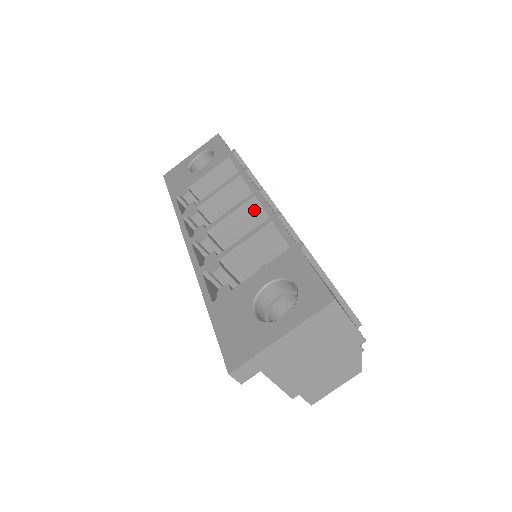
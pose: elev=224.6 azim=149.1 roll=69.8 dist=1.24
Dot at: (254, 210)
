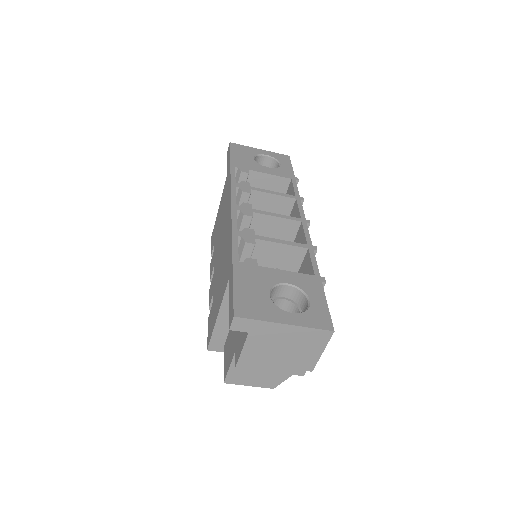
Dot at: (291, 229)
